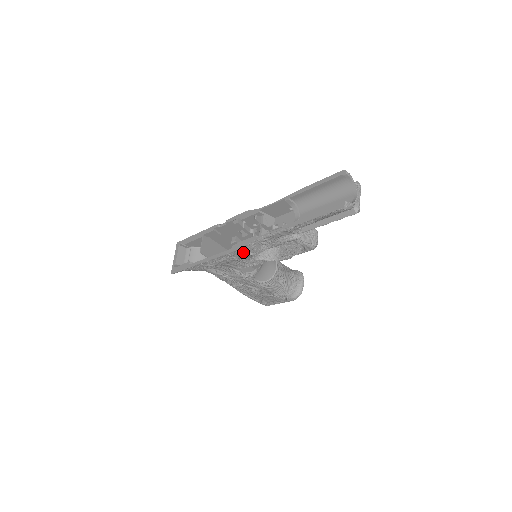
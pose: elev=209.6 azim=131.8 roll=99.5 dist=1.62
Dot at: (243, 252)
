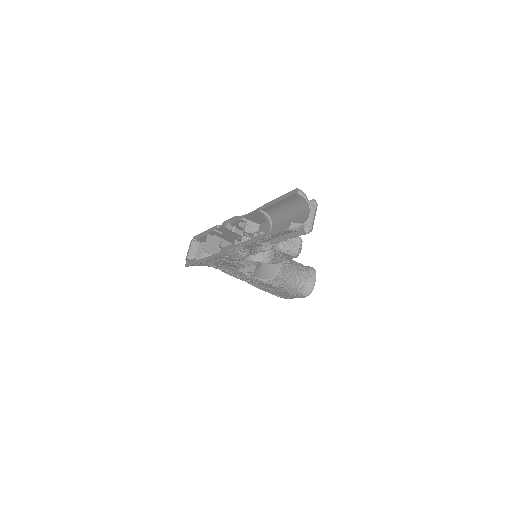
Dot at: (229, 256)
